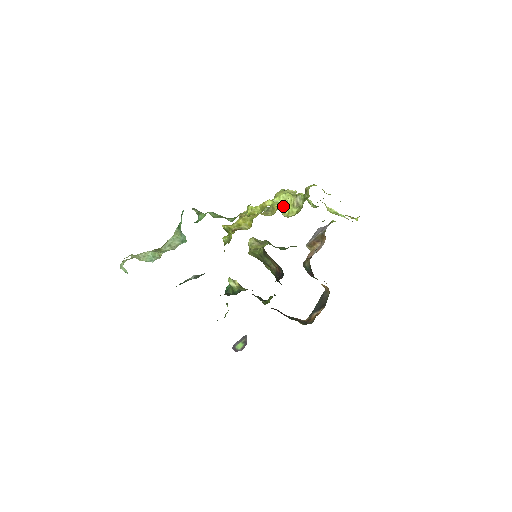
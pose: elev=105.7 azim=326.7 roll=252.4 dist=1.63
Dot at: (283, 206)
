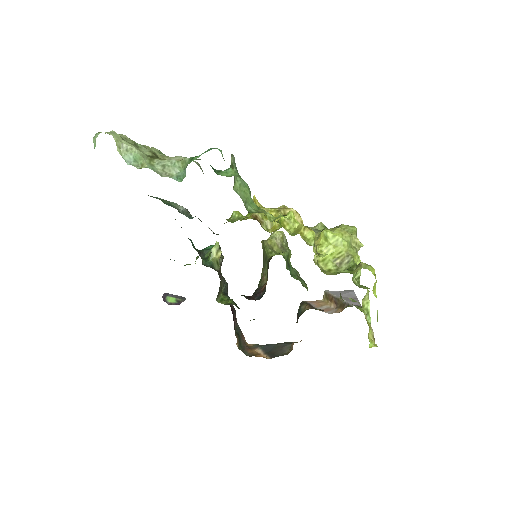
Dot at: (326, 248)
